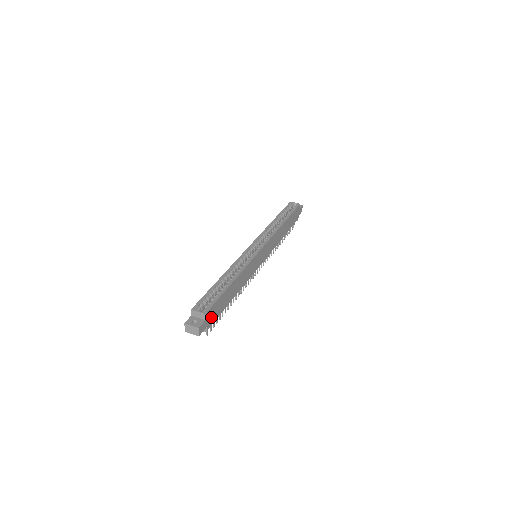
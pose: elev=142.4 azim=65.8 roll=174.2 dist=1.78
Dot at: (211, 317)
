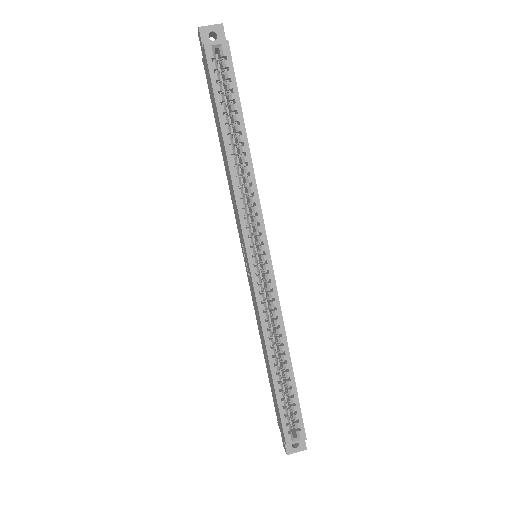
Dot at: occluded
